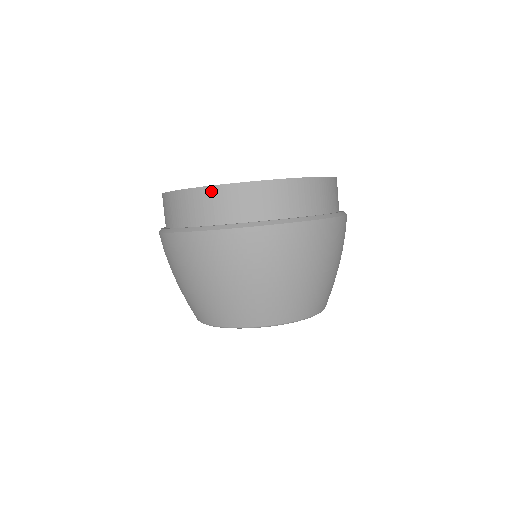
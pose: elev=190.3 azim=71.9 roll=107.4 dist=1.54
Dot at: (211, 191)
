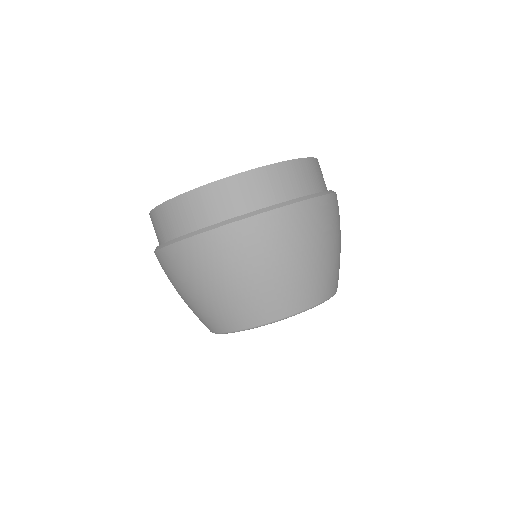
Dot at: occluded
